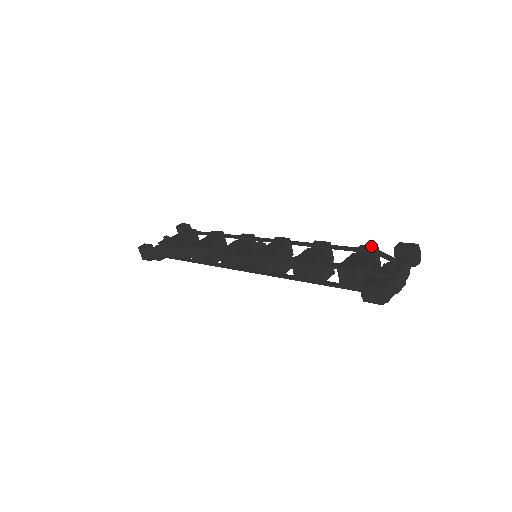
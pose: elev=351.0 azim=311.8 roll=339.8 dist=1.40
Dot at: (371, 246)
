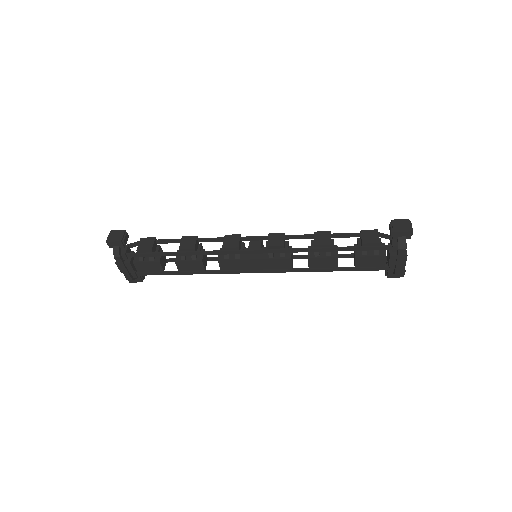
Dot at: occluded
